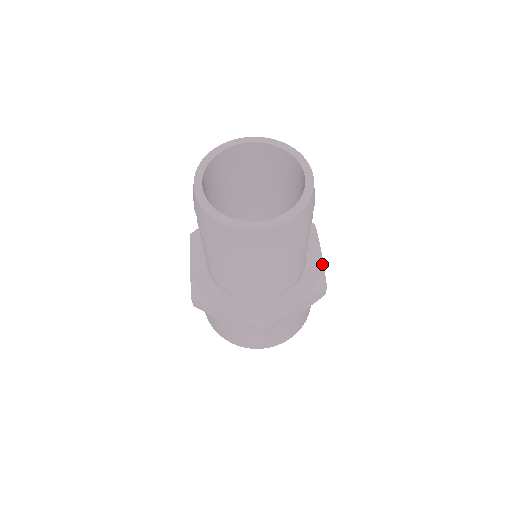
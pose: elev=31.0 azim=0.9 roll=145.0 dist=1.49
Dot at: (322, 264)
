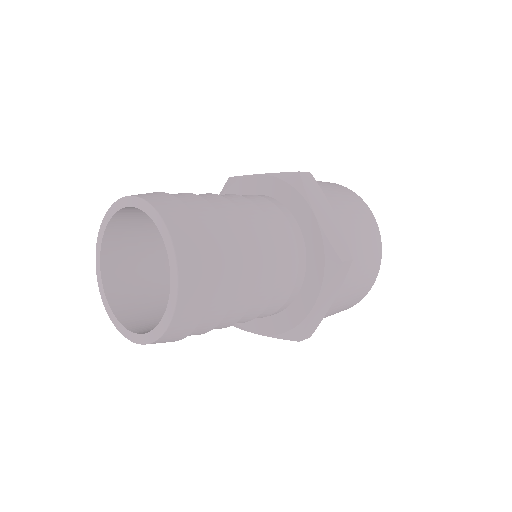
Dot at: (305, 318)
